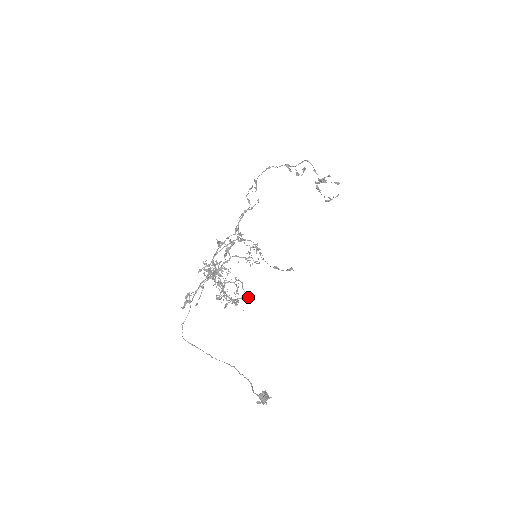
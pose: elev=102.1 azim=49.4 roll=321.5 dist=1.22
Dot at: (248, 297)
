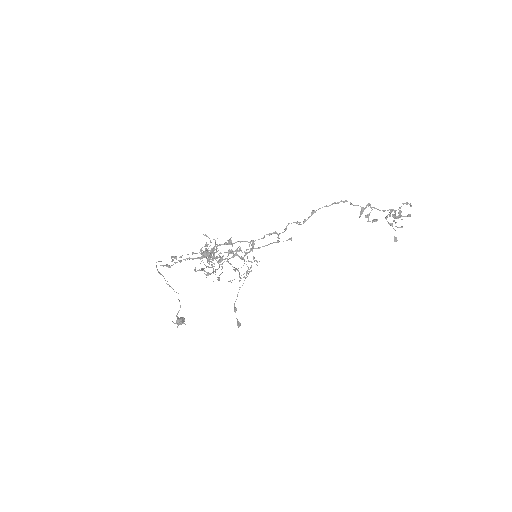
Dot at: (219, 280)
